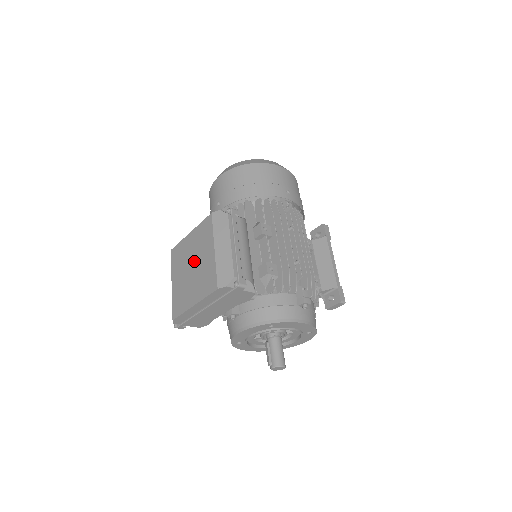
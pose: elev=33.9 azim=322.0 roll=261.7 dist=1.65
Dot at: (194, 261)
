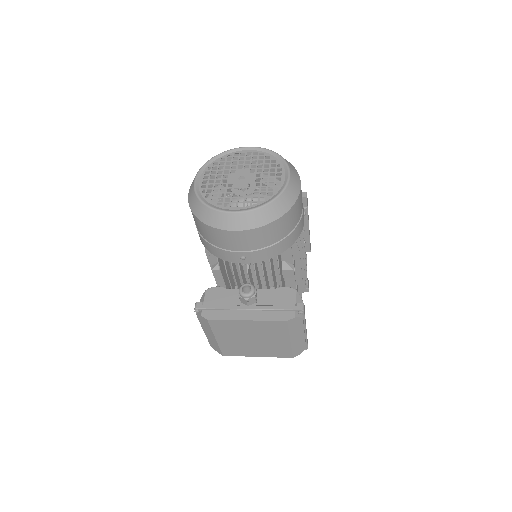
Dot at: (257, 338)
